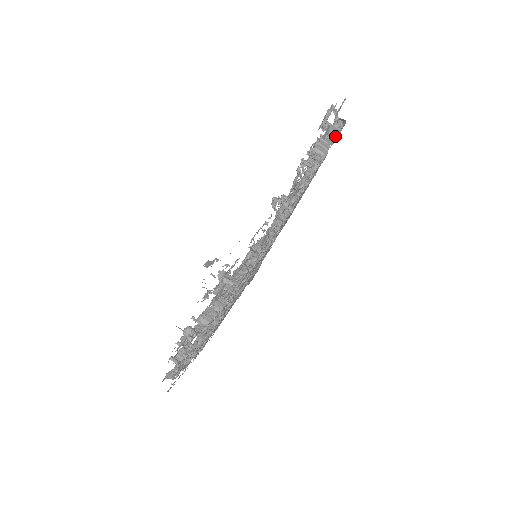
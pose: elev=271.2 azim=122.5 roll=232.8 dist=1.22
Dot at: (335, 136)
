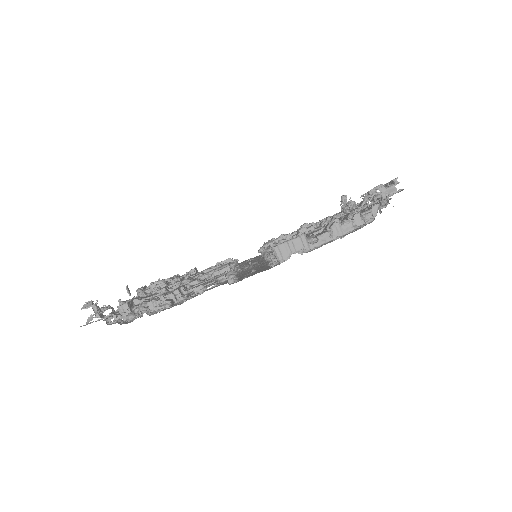
Dot at: (334, 236)
